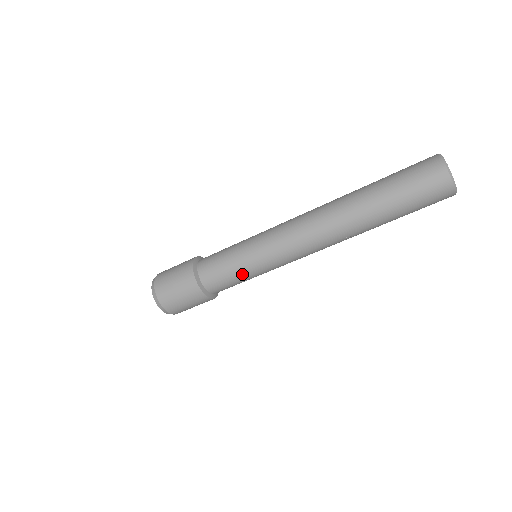
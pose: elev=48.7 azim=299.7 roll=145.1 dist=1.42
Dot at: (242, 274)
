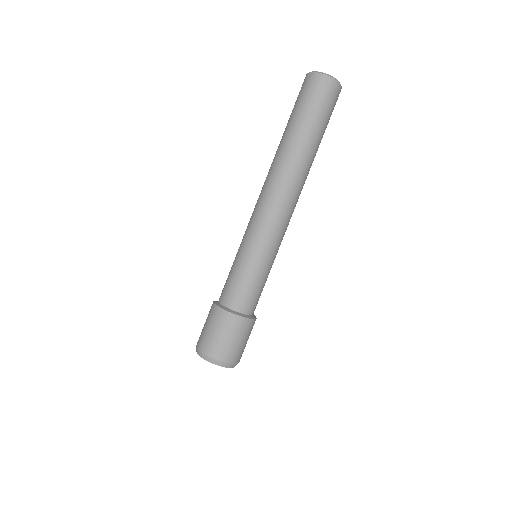
Dot at: (262, 275)
